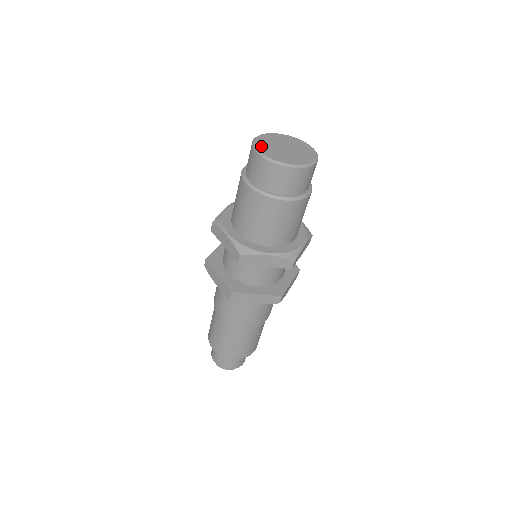
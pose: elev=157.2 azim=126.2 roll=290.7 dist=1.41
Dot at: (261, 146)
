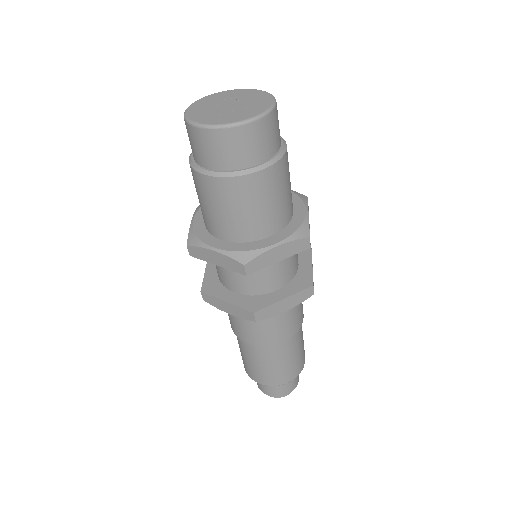
Dot at: (198, 104)
